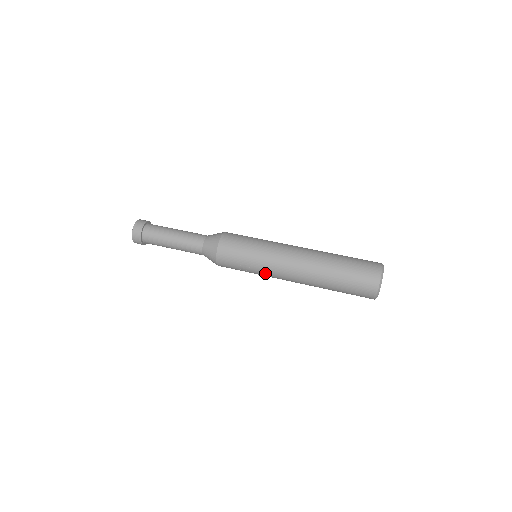
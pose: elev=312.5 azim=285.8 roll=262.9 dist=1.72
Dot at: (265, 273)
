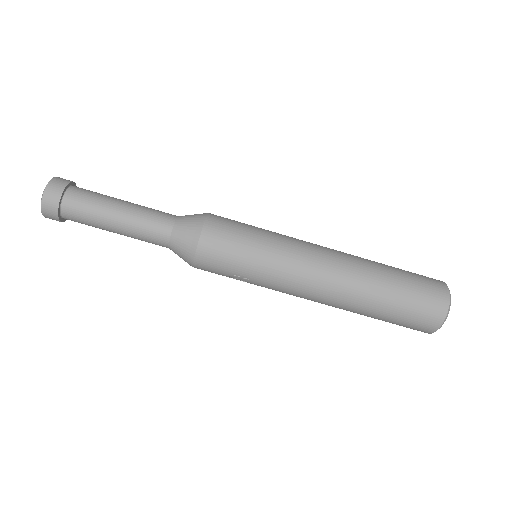
Dot at: (271, 288)
